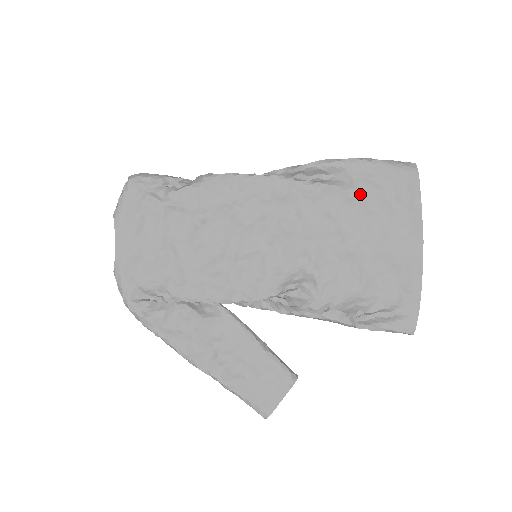
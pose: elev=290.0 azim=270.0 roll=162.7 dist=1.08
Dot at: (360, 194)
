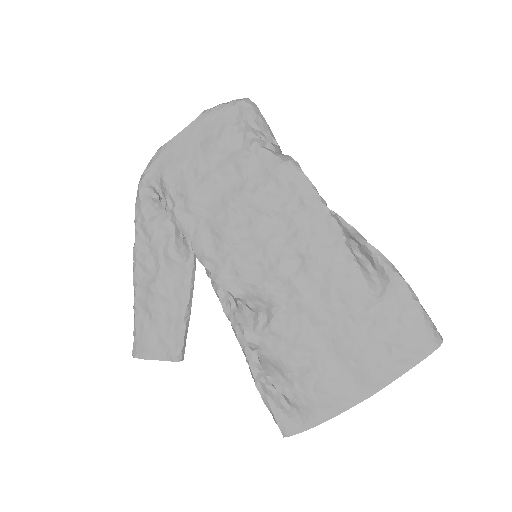
Dot at: (375, 310)
